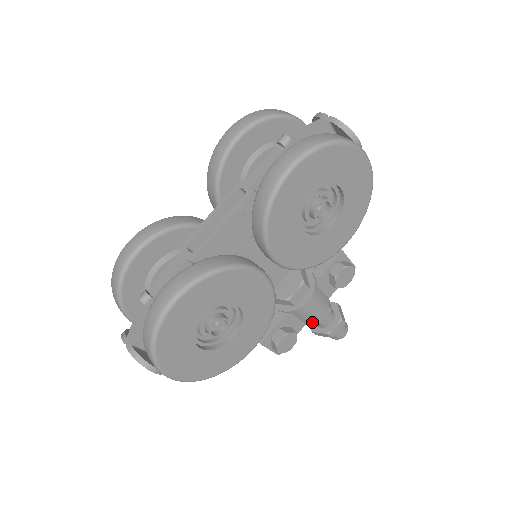
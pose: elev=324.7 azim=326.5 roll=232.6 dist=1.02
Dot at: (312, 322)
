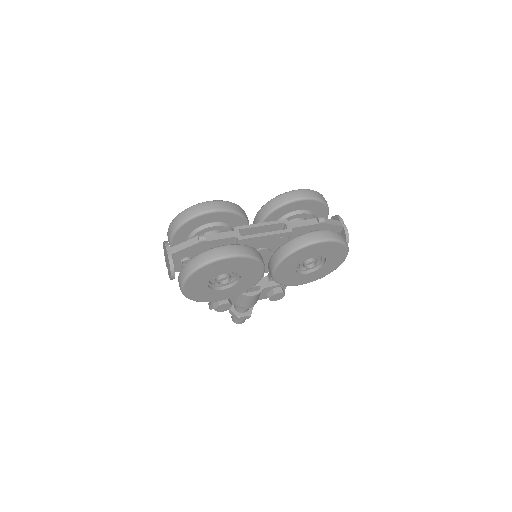
Dot at: (241, 306)
